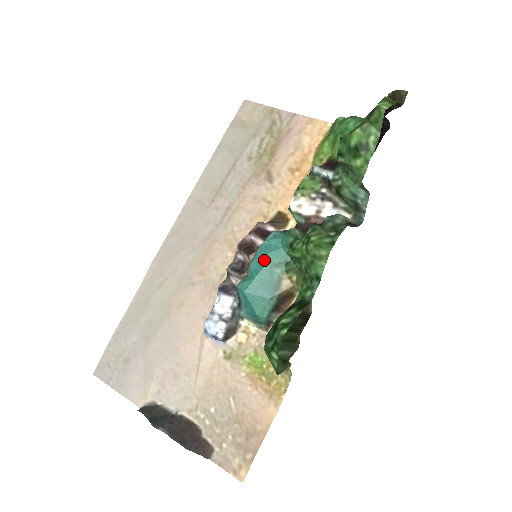
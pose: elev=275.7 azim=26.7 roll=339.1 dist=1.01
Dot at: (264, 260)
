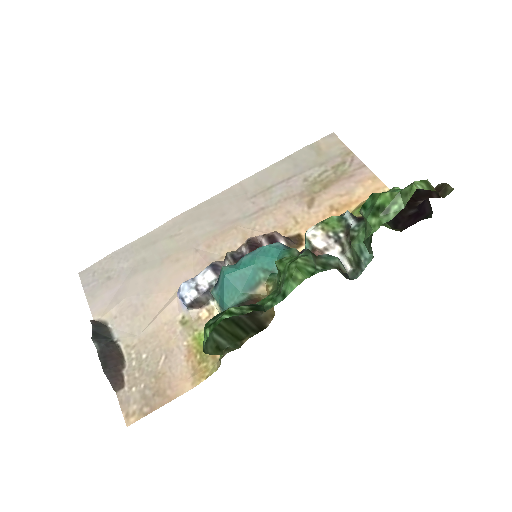
Dot at: (256, 260)
